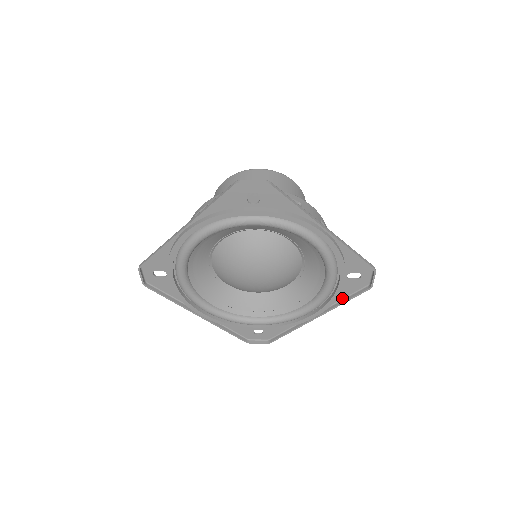
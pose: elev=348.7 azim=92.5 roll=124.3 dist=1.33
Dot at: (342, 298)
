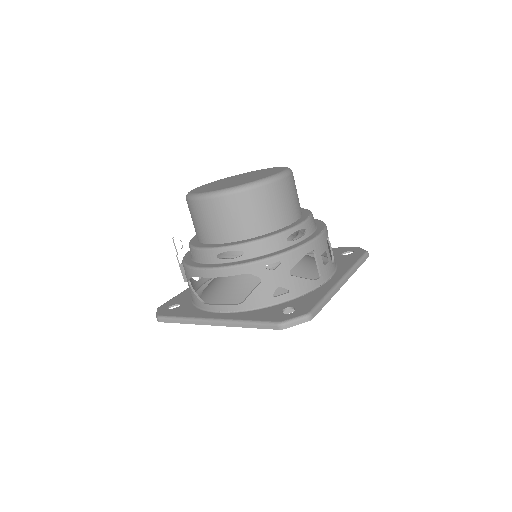
Dot at: occluded
